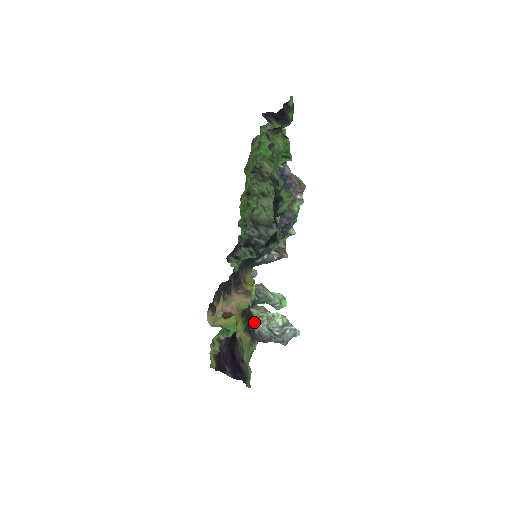
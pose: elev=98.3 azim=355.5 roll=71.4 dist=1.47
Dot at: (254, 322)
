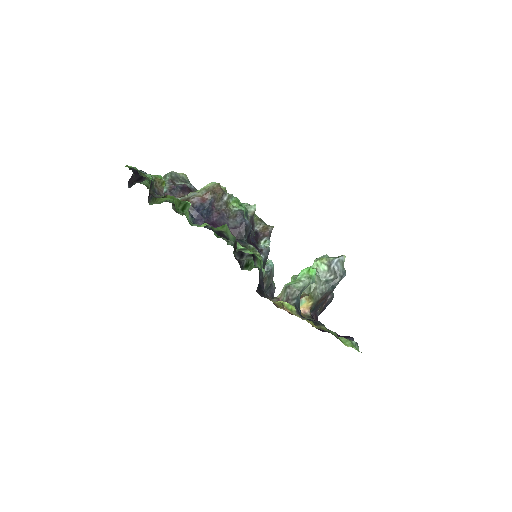
Dot at: (311, 297)
